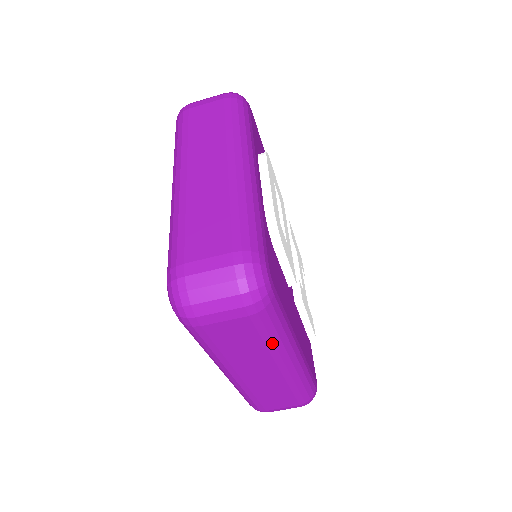
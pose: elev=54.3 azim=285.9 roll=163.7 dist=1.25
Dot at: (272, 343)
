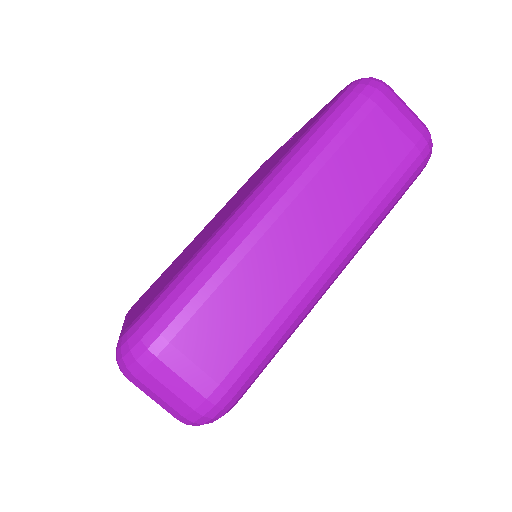
Dot at: occluded
